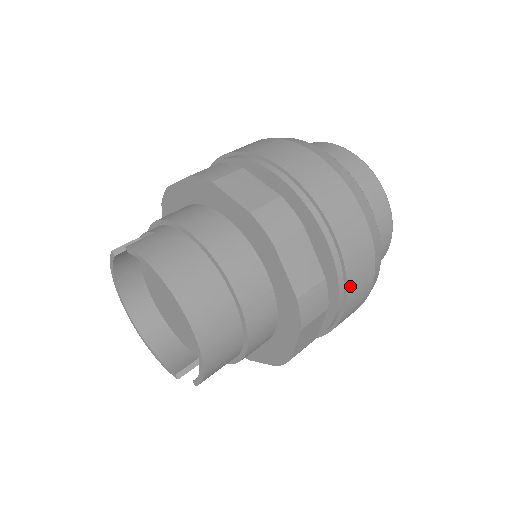
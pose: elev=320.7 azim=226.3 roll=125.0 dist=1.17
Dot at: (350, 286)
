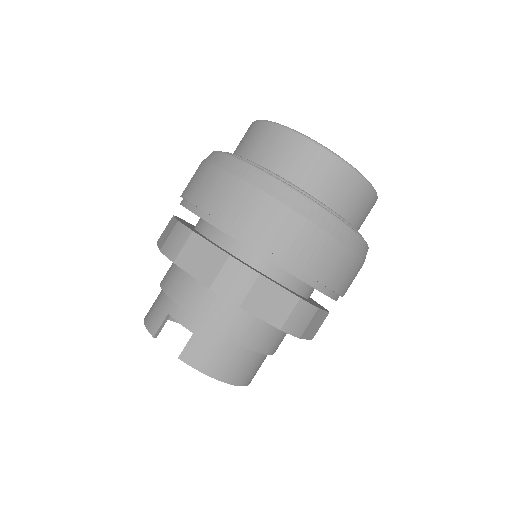
Dot at: occluded
